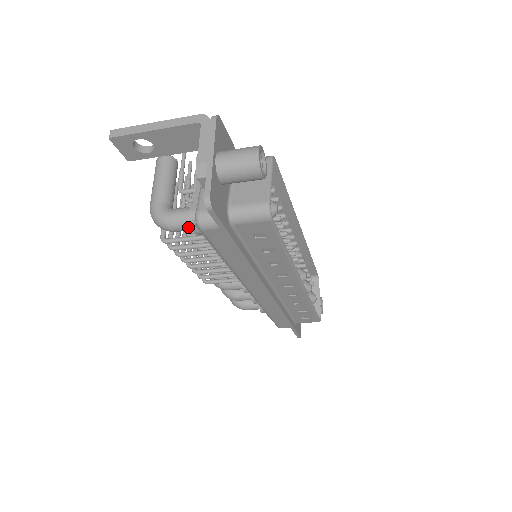
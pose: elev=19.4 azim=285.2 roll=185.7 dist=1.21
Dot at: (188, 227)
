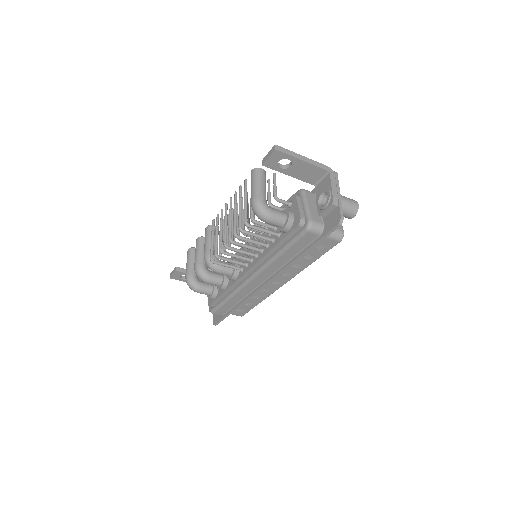
Dot at: (280, 224)
